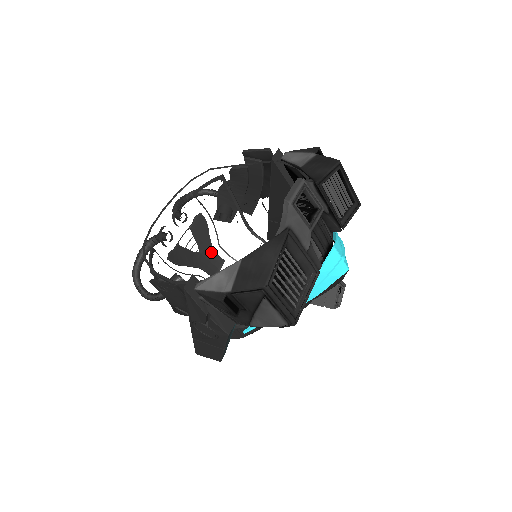
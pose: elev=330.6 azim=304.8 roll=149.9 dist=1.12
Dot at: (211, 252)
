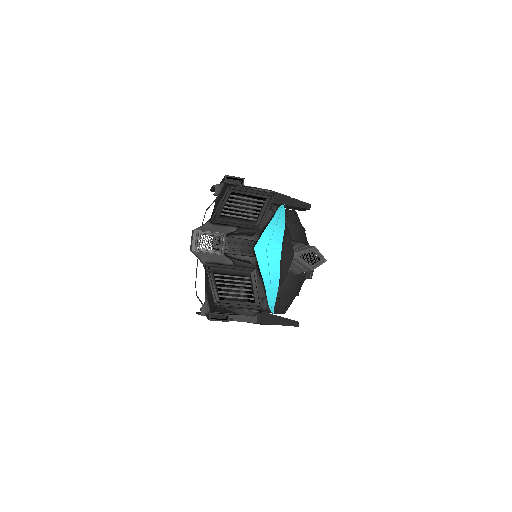
Dot at: occluded
